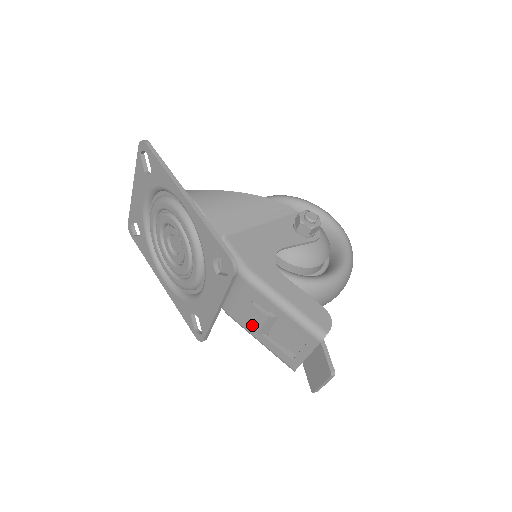
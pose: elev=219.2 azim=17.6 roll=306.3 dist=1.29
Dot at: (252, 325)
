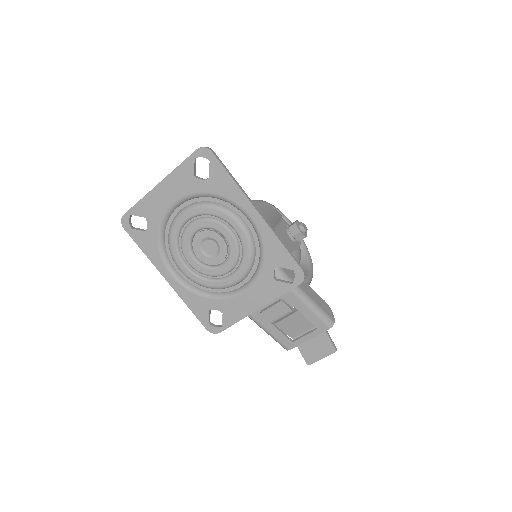
Dot at: (271, 318)
